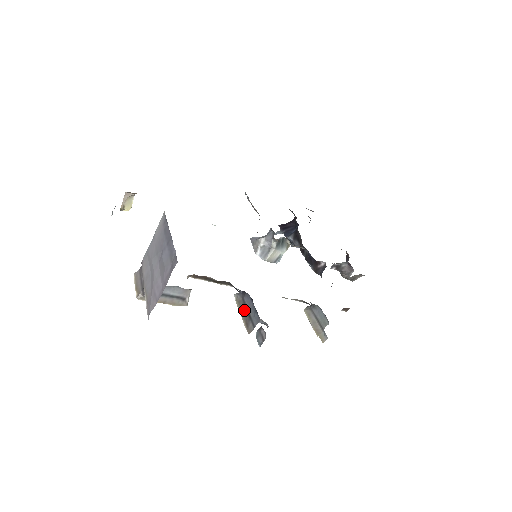
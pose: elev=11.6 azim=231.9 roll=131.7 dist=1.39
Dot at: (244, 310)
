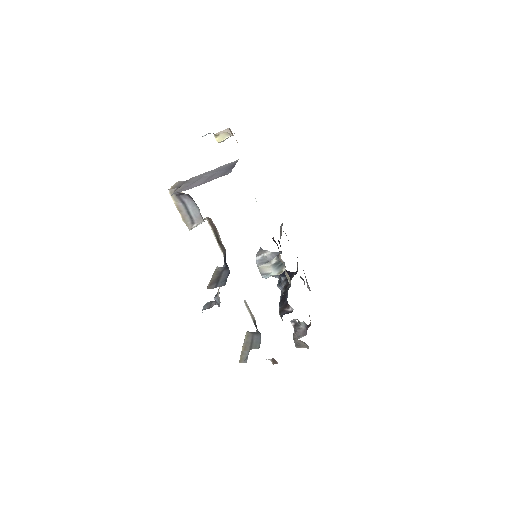
Dot at: (217, 276)
